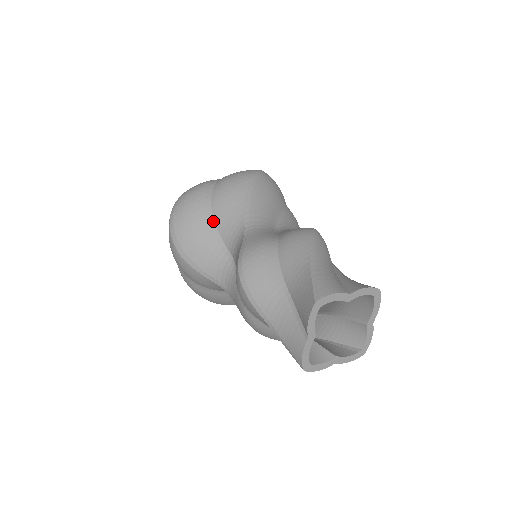
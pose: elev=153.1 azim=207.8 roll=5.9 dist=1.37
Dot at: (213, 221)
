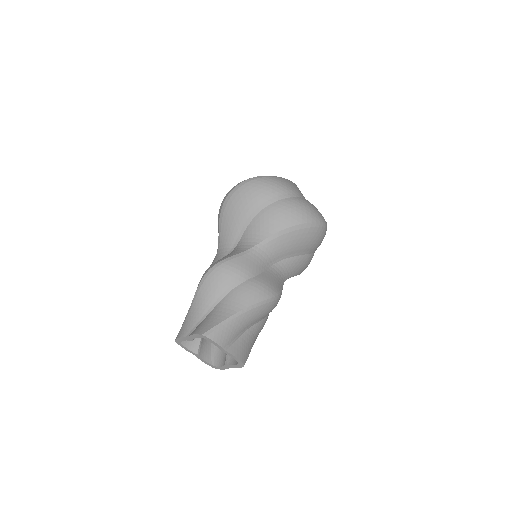
Dot at: (254, 217)
